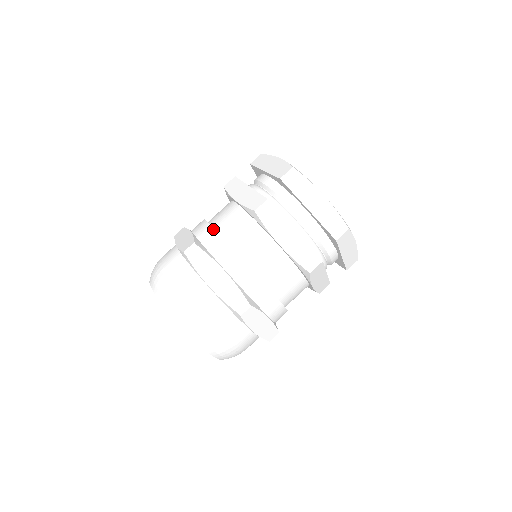
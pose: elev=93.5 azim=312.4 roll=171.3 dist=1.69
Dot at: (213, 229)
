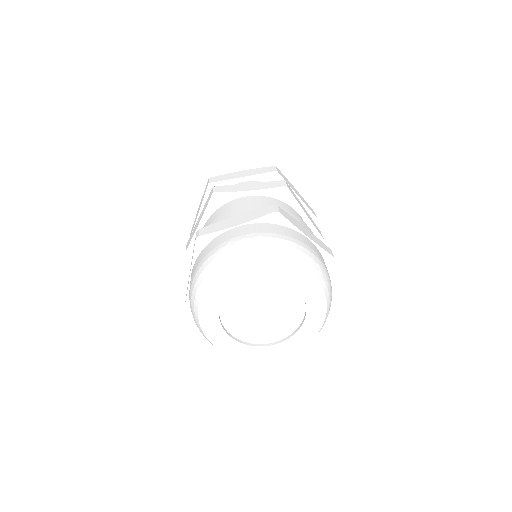
Dot at: occluded
